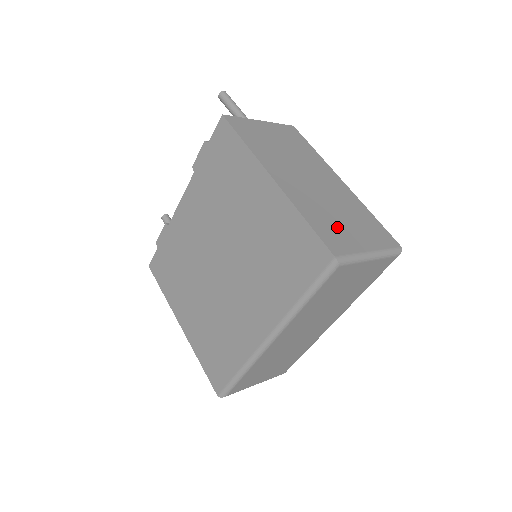
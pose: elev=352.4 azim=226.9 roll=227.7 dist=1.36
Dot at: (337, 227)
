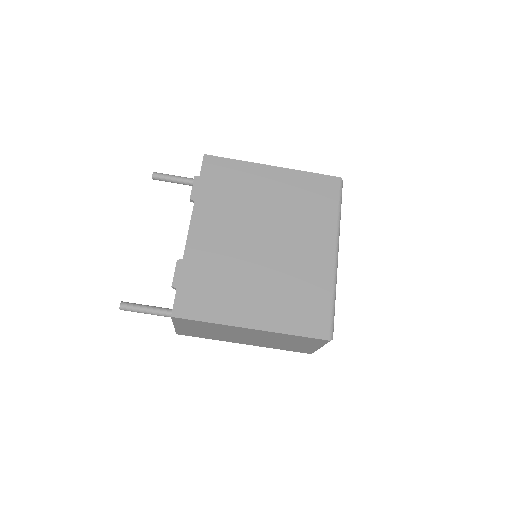
Dot at: occluded
